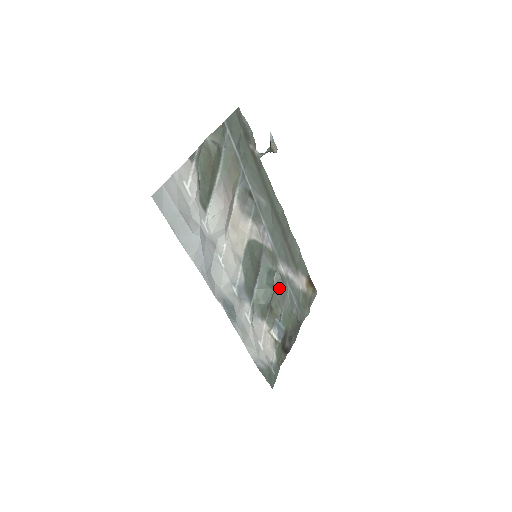
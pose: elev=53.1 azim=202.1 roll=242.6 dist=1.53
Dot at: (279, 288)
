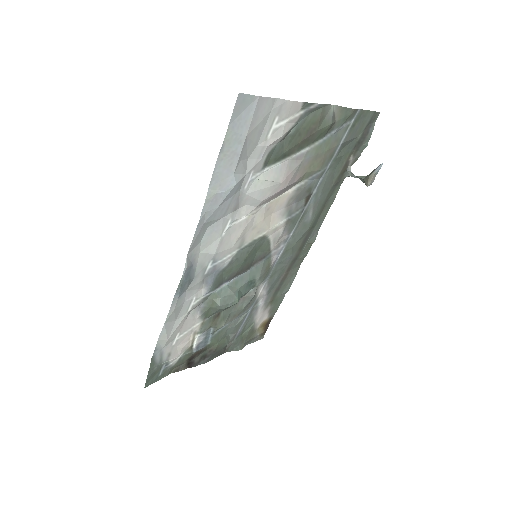
Dot at: (242, 304)
